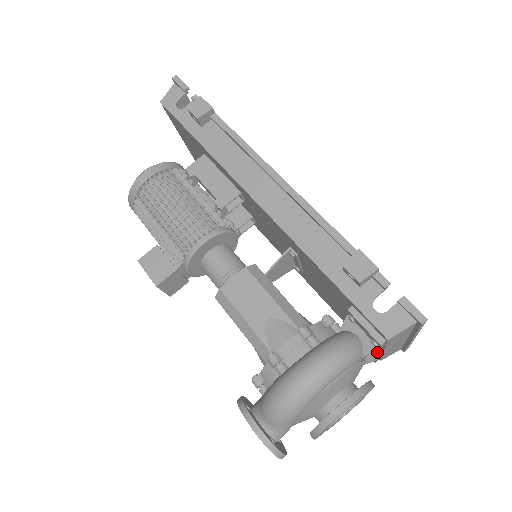
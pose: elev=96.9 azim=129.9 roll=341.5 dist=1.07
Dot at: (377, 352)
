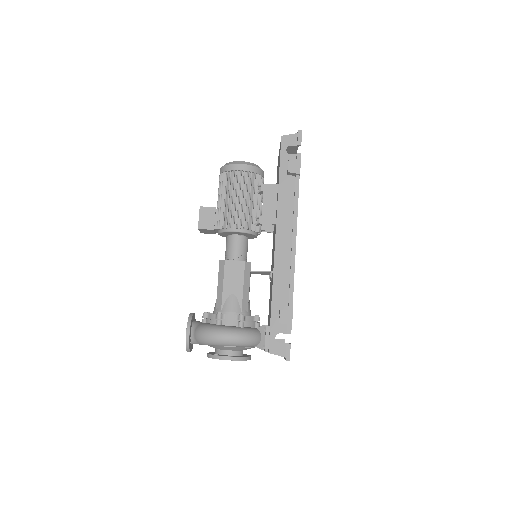
Dot at: occluded
